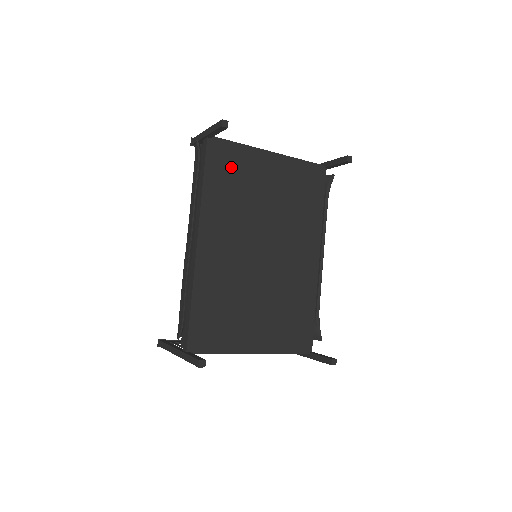
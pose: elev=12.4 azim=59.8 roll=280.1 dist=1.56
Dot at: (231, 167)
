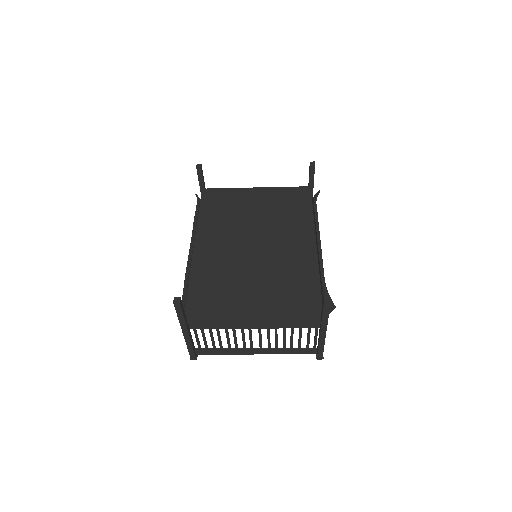
Dot at: (222, 201)
